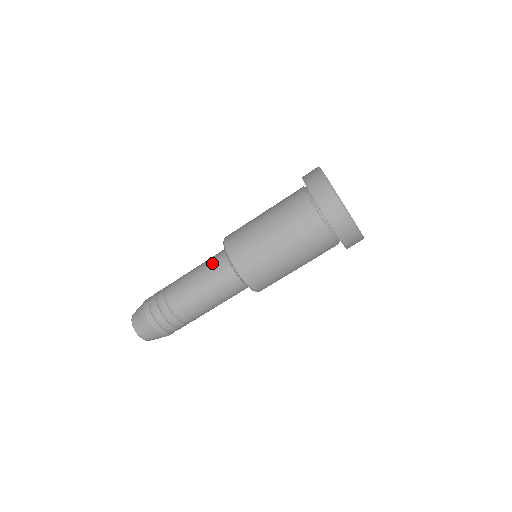
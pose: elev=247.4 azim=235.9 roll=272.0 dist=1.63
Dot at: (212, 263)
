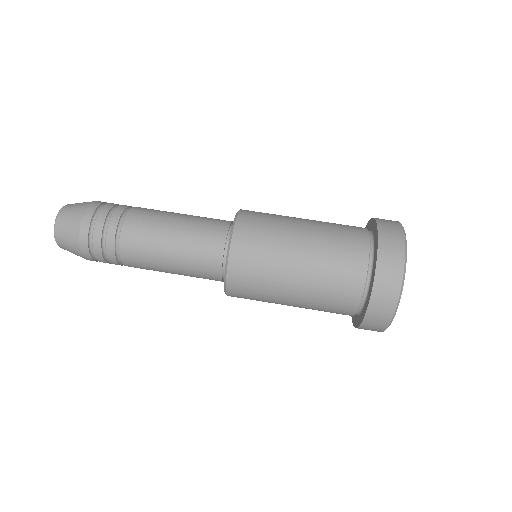
Dot at: (206, 225)
